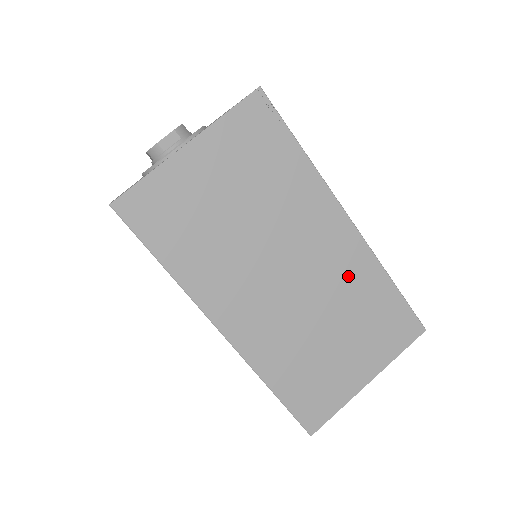
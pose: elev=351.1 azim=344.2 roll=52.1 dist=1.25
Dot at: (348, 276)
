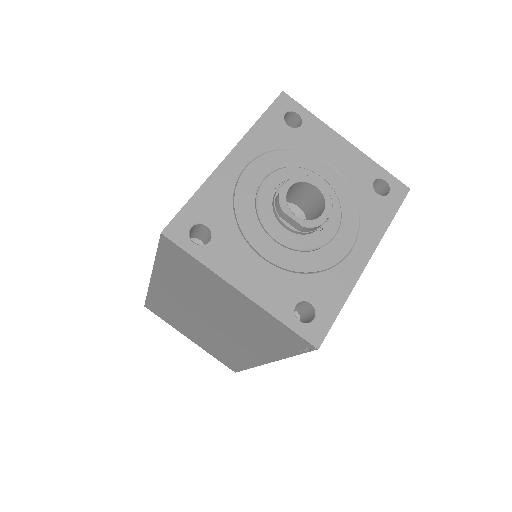
Dot at: (233, 350)
